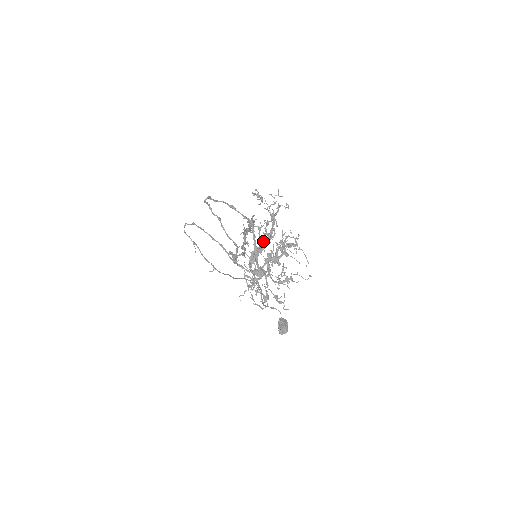
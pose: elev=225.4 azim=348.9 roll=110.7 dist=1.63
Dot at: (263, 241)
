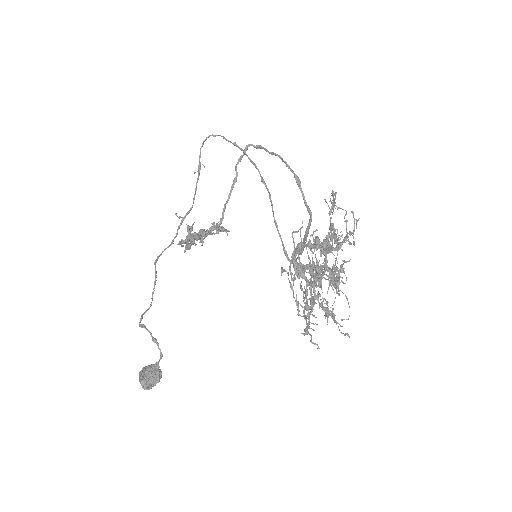
Dot at: occluded
